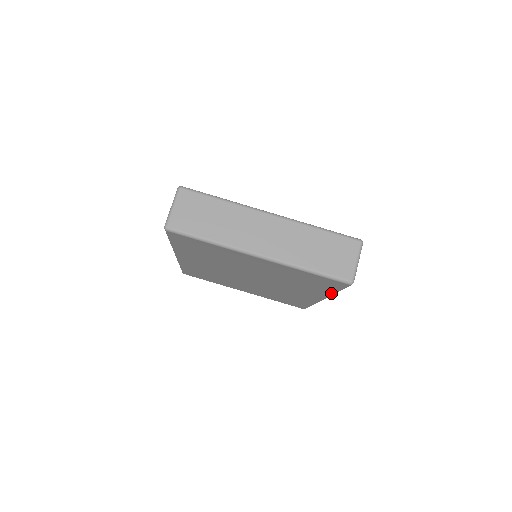
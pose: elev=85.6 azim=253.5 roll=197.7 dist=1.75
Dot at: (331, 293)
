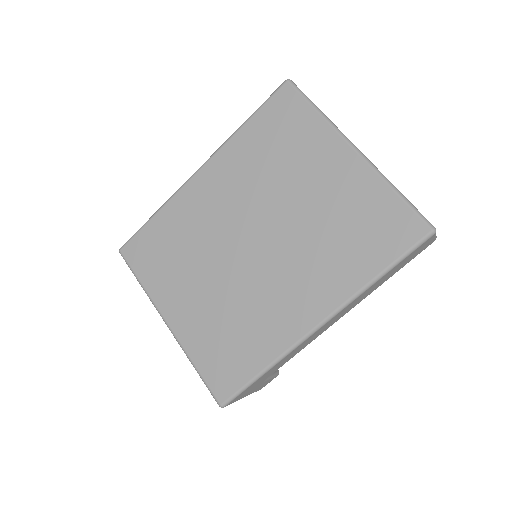
Dot at: (366, 281)
